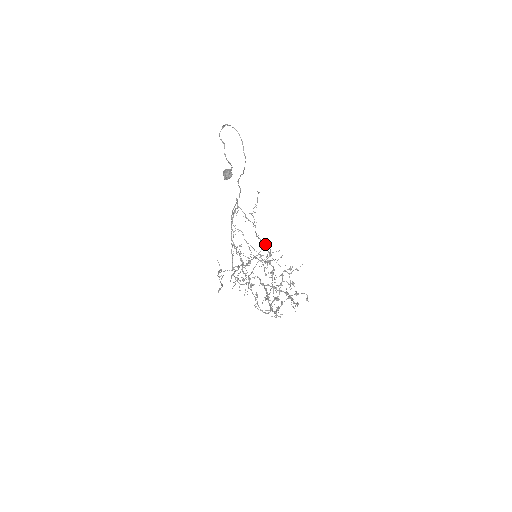
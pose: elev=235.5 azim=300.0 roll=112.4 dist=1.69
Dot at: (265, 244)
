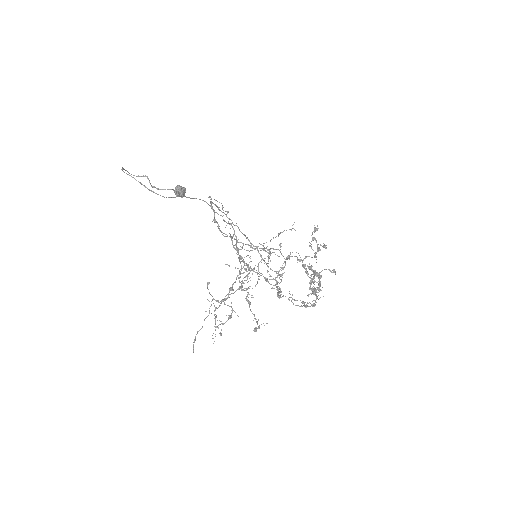
Dot at: (239, 257)
